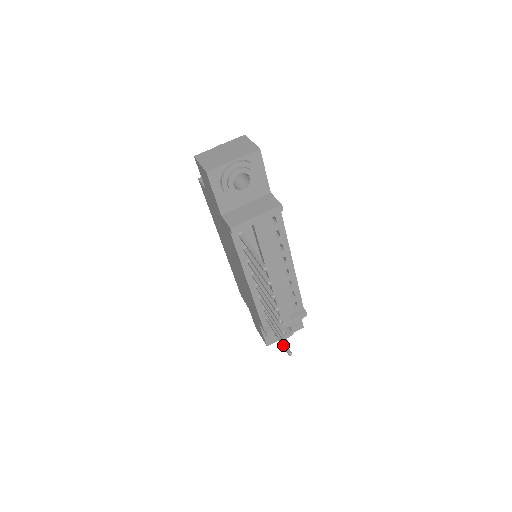
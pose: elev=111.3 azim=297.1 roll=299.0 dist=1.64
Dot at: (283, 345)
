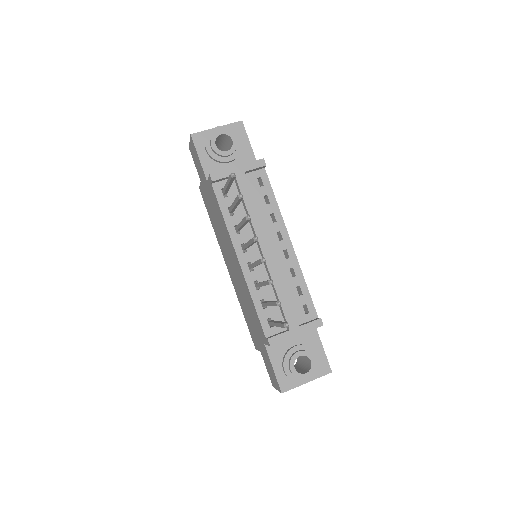
Dot at: (279, 323)
